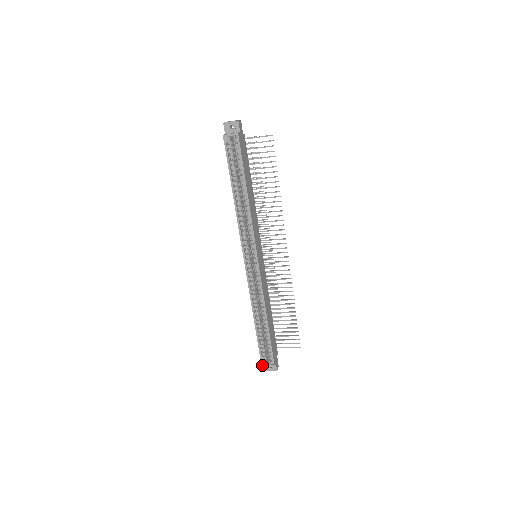
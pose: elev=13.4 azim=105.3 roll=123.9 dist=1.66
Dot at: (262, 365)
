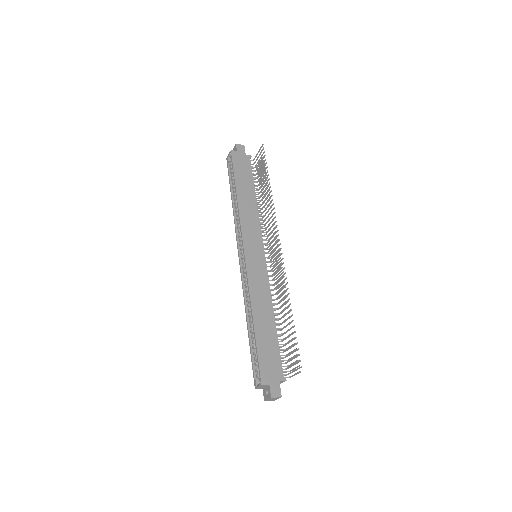
Dot at: (255, 386)
